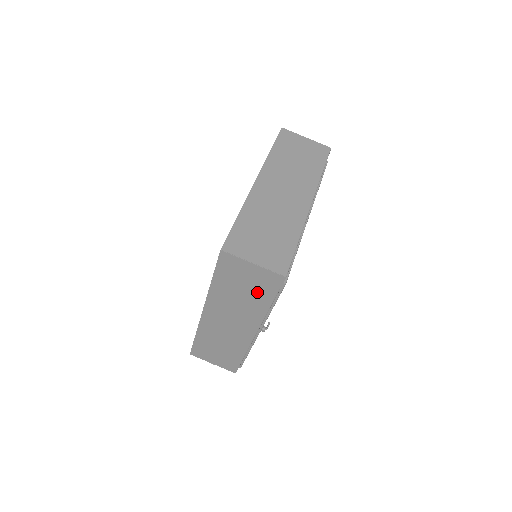
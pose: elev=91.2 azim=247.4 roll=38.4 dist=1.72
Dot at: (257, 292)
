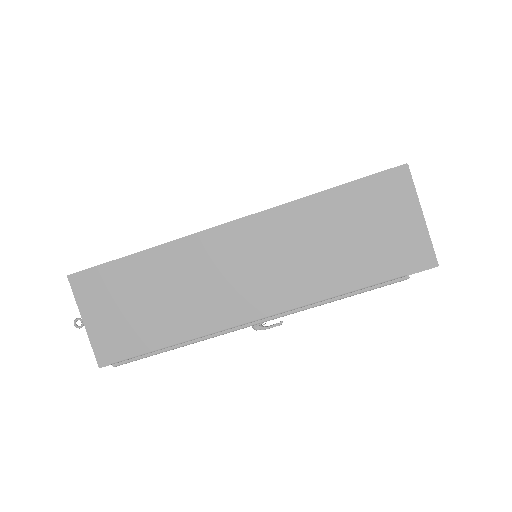
Dot at: (366, 256)
